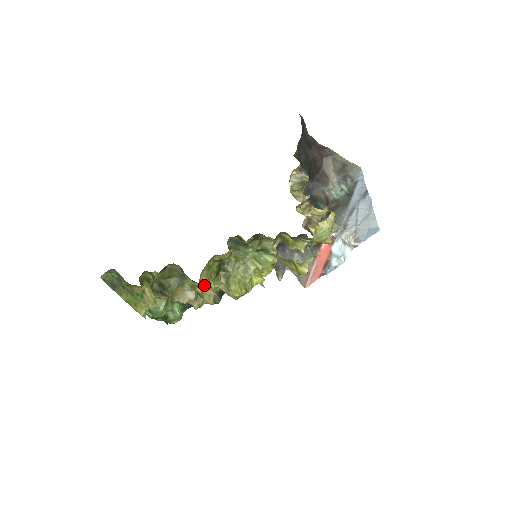
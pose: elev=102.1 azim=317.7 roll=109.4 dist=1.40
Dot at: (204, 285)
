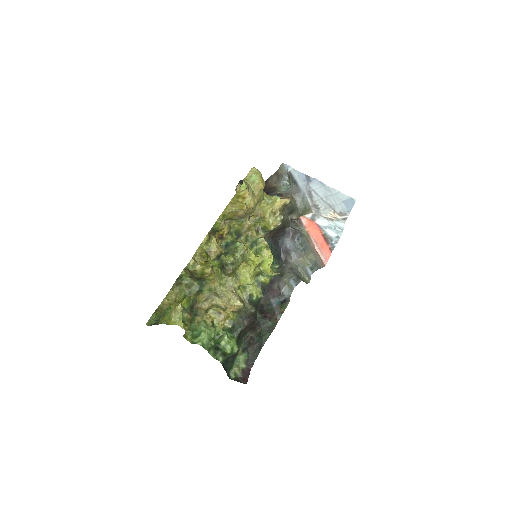
Dot at: (201, 264)
